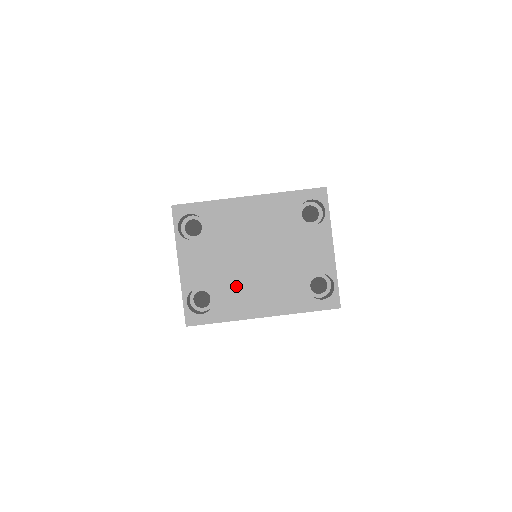
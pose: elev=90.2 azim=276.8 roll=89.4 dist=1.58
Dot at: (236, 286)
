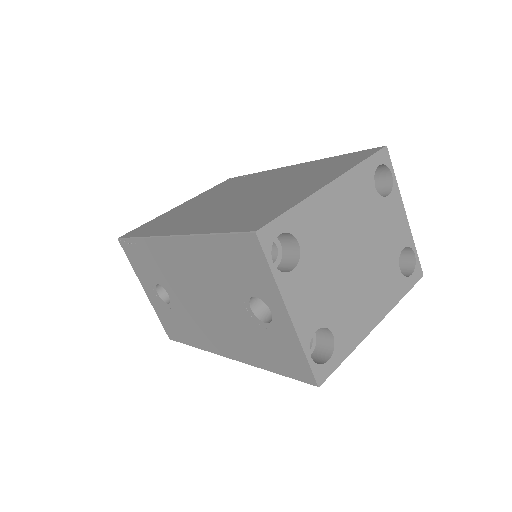
Dot at: (348, 304)
